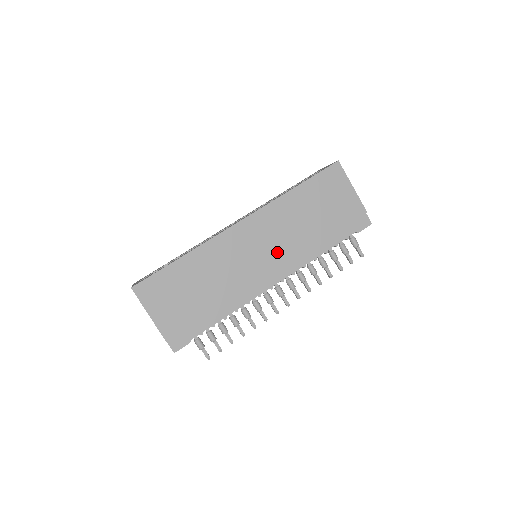
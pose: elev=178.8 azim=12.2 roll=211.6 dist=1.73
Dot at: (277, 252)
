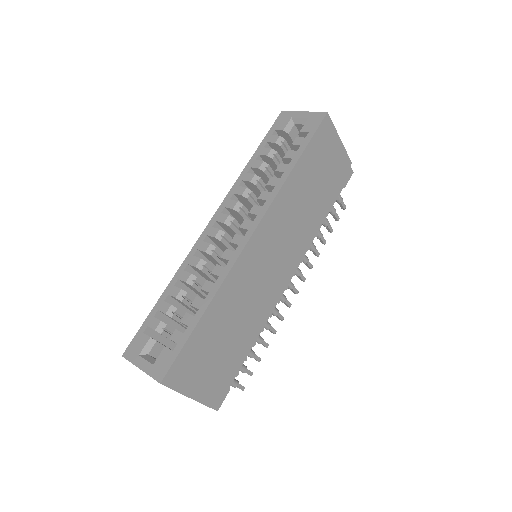
Dot at: (289, 249)
